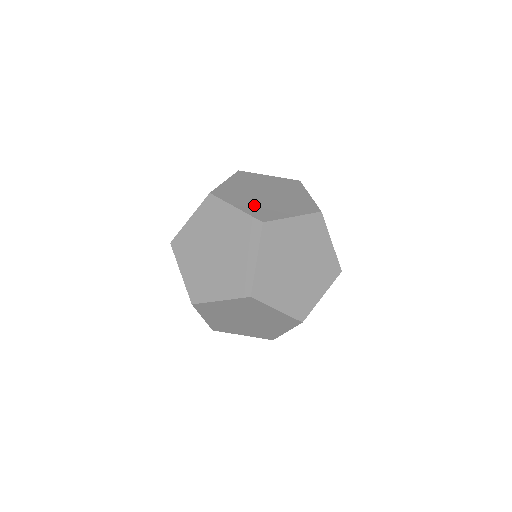
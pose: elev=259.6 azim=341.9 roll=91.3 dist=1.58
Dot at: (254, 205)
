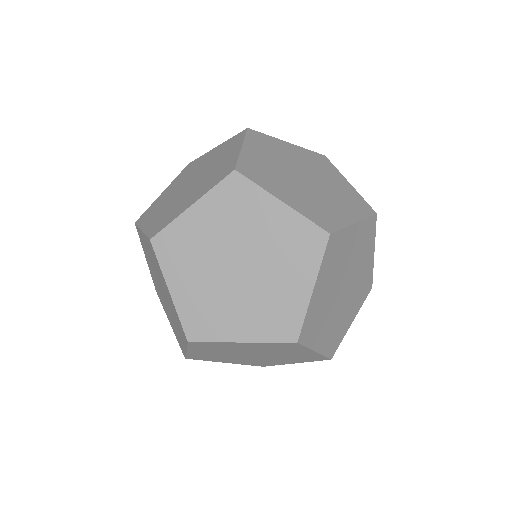
Dot at: (265, 163)
